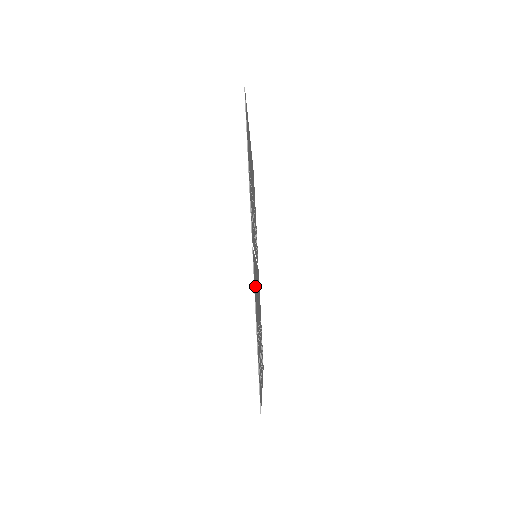
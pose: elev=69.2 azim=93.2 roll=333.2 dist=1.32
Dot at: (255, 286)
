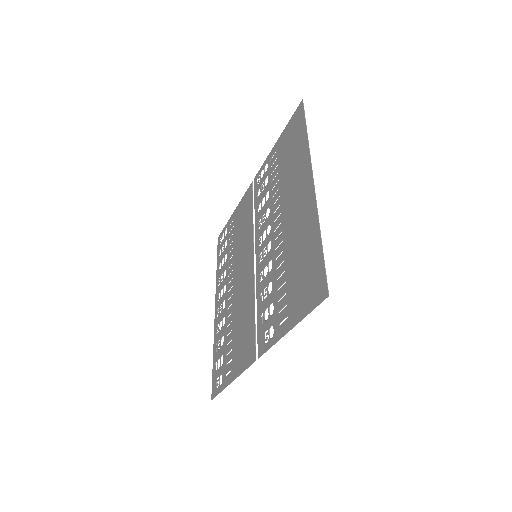
Dot at: (244, 349)
